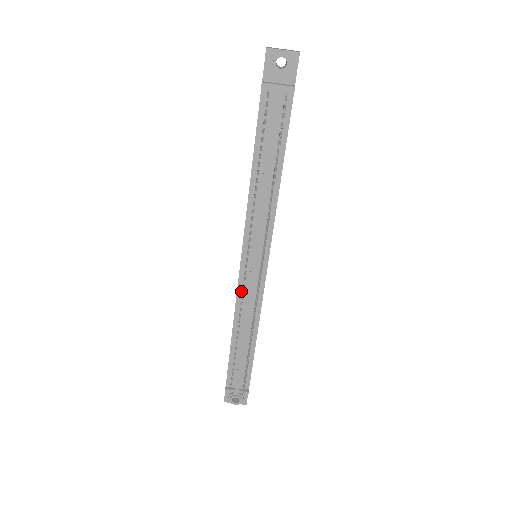
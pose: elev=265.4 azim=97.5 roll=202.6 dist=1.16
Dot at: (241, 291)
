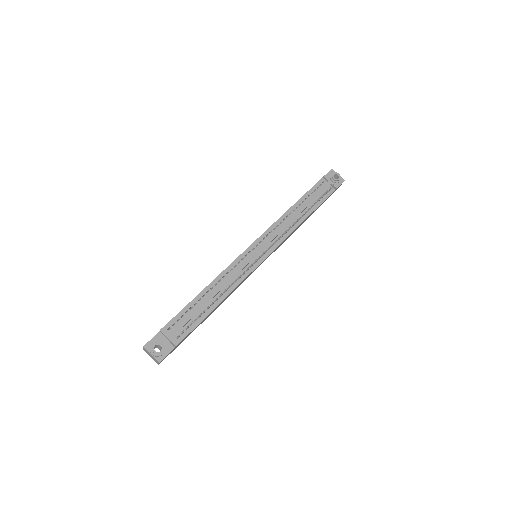
Dot at: (238, 261)
